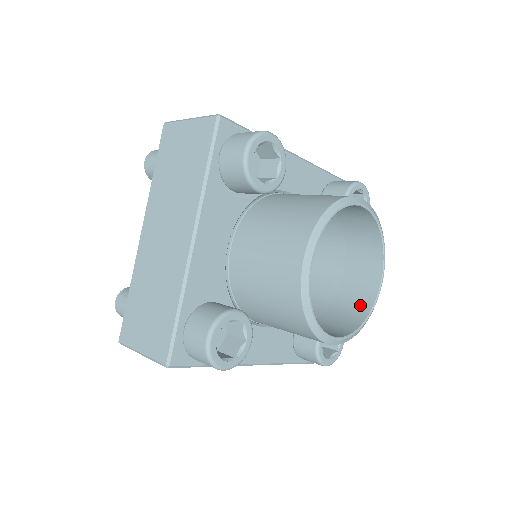
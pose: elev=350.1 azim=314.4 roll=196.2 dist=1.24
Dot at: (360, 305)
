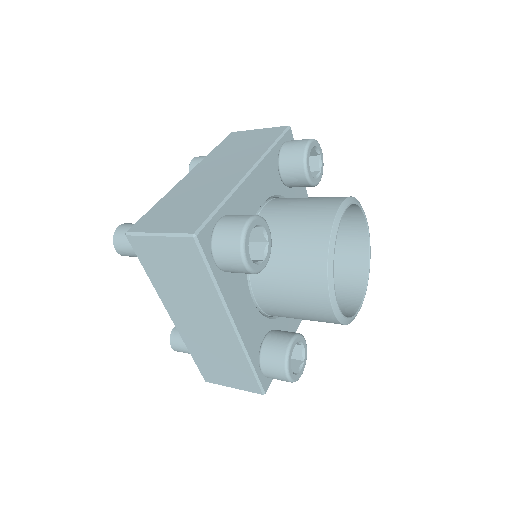
Dot at: (358, 252)
